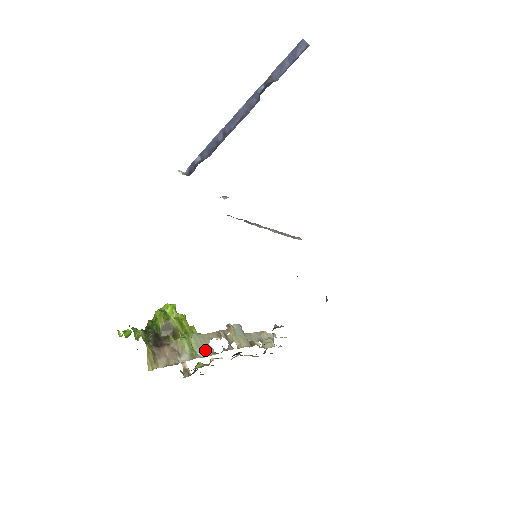
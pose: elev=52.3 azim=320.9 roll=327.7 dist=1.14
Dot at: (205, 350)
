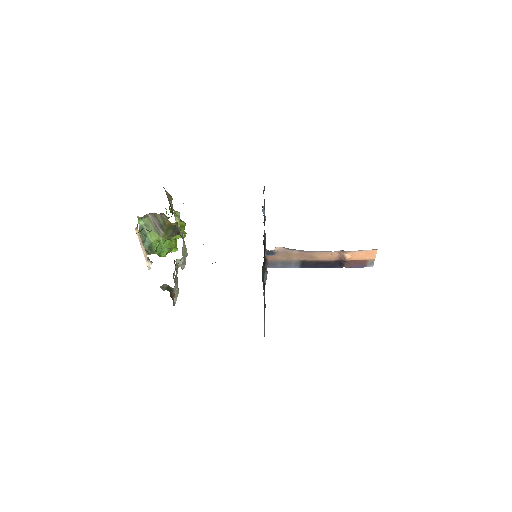
Dot at: occluded
